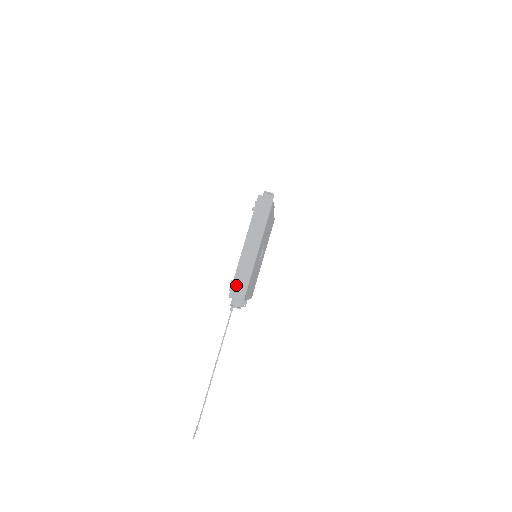
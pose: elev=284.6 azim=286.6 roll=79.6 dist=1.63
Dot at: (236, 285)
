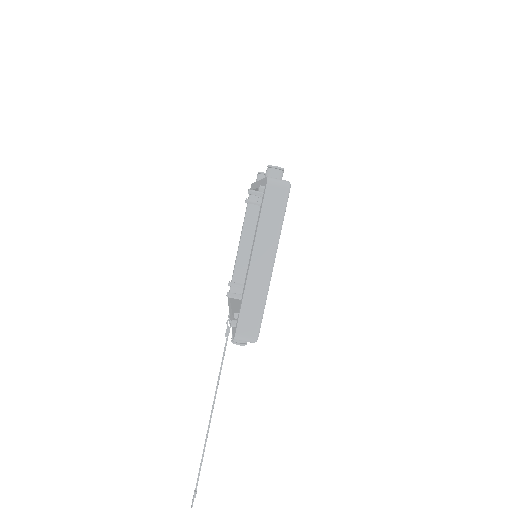
Dot at: (244, 322)
